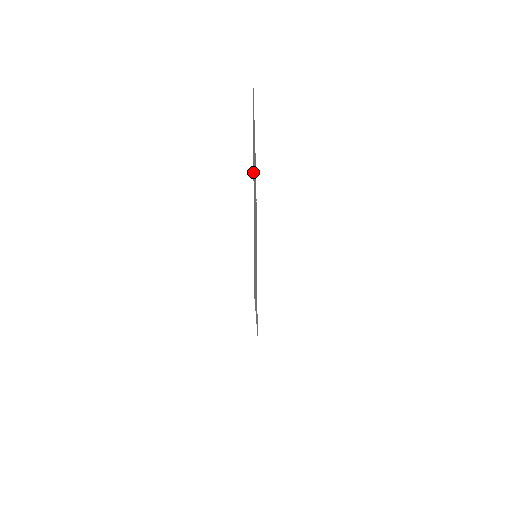
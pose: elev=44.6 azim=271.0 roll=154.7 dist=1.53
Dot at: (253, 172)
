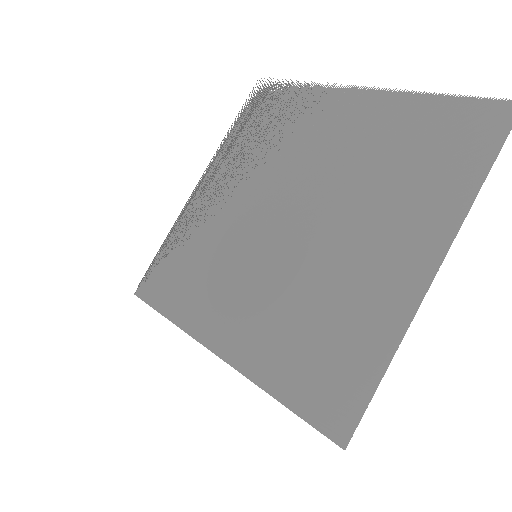
Dot at: (435, 272)
